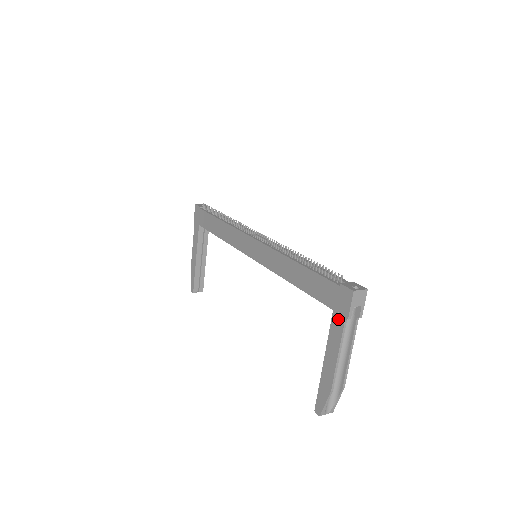
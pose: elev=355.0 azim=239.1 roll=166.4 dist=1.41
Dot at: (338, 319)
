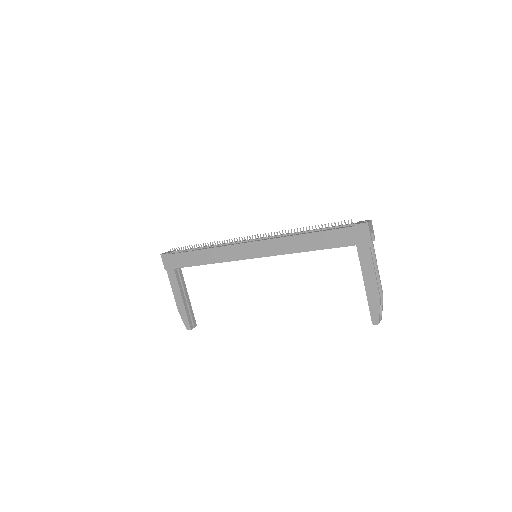
Dot at: (364, 248)
